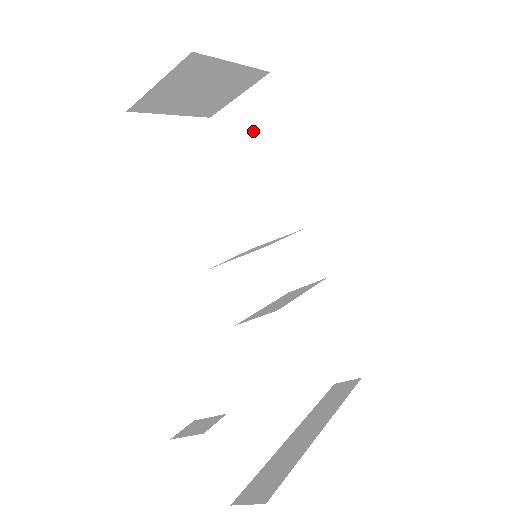
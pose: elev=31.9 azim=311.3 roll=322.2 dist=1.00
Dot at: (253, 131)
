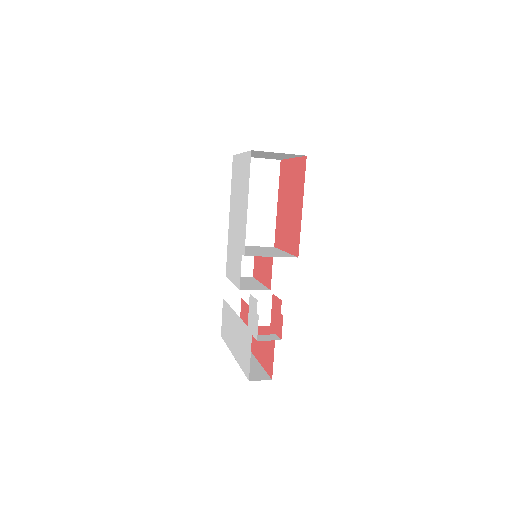
Dot at: (255, 181)
